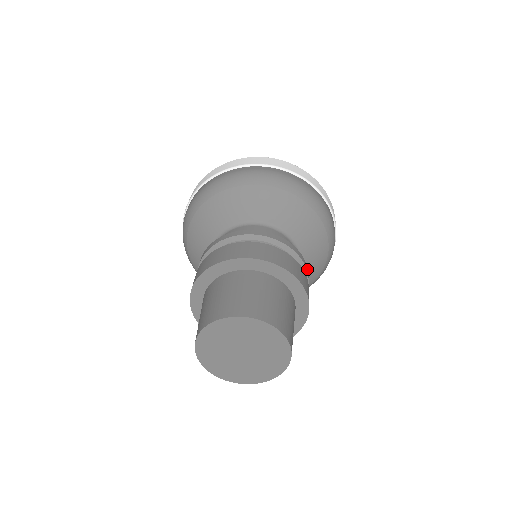
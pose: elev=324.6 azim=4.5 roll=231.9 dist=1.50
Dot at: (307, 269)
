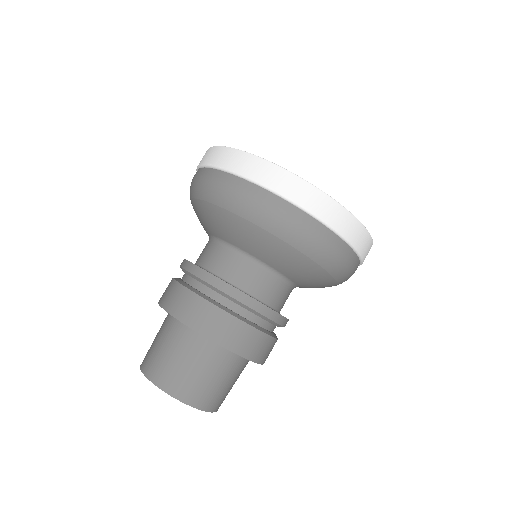
Dot at: (282, 319)
